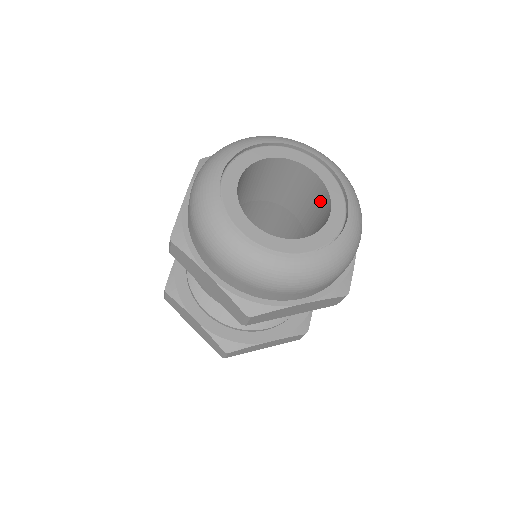
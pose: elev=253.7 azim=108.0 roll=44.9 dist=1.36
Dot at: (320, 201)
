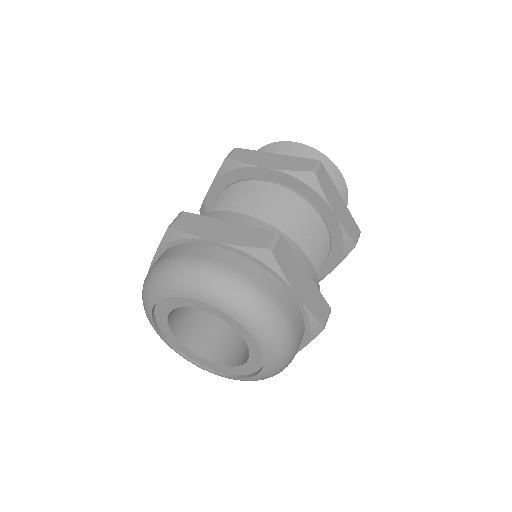
Dot at: occluded
